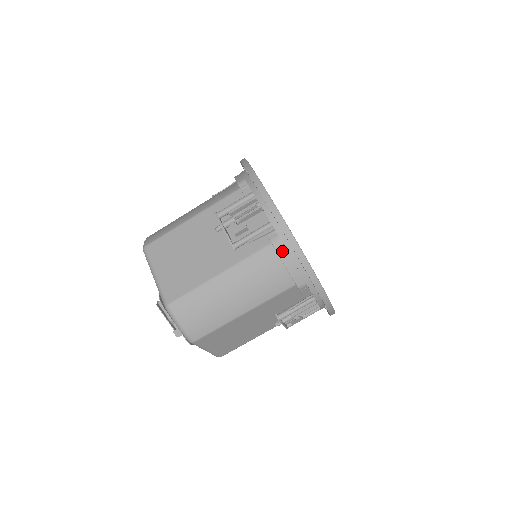
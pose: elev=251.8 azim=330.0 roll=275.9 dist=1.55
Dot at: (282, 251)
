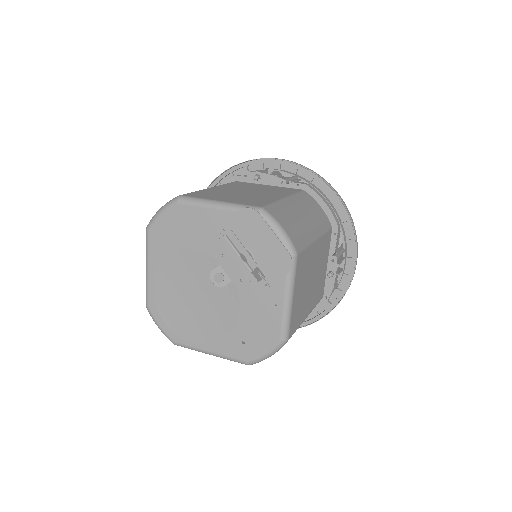
Dot at: (316, 191)
